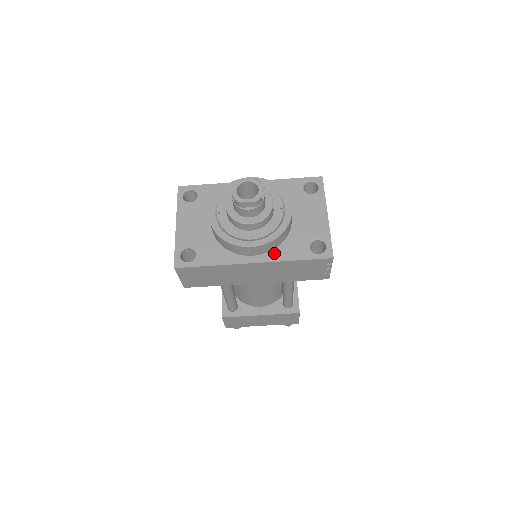
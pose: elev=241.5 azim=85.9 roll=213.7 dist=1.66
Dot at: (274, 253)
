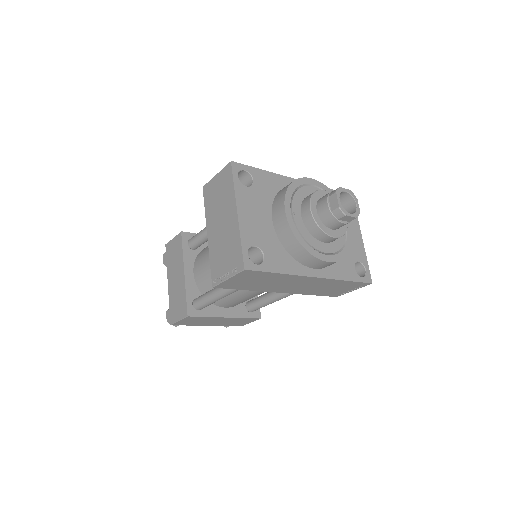
Dot at: (331, 269)
